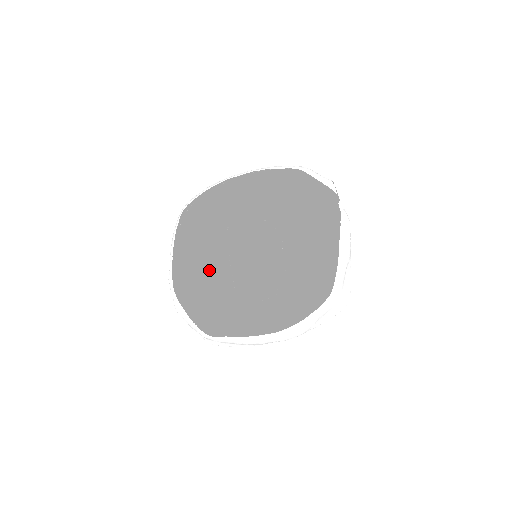
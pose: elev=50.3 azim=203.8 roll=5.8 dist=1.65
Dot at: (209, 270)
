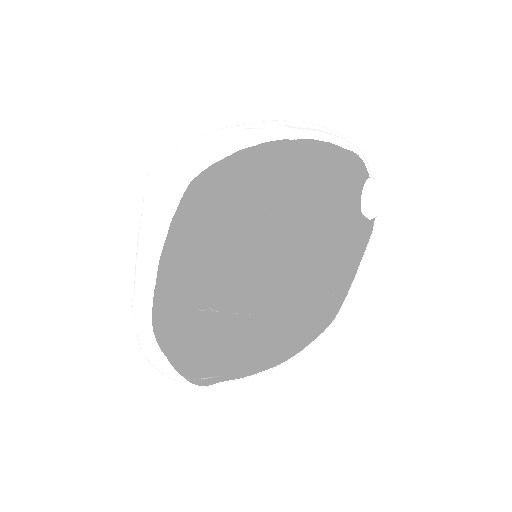
Dot at: (204, 286)
